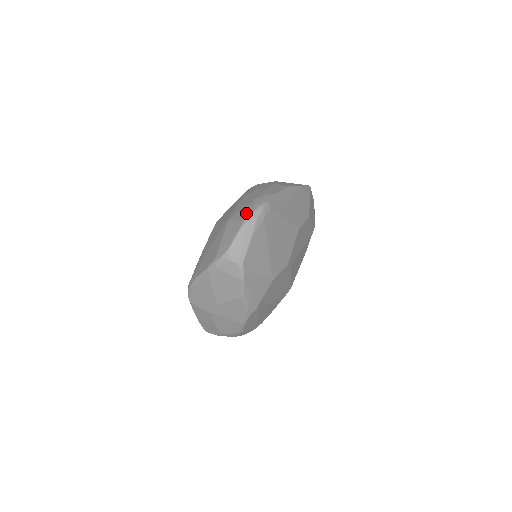
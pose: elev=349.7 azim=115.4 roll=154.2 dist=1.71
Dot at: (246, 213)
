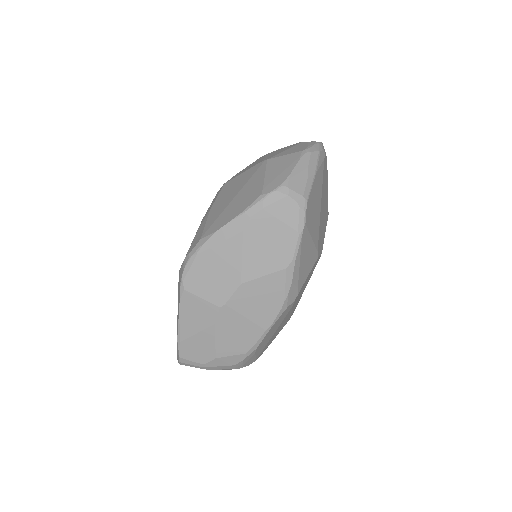
Dot at: (300, 147)
